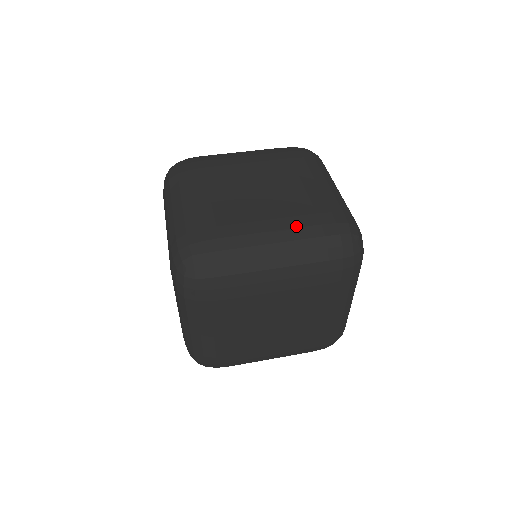
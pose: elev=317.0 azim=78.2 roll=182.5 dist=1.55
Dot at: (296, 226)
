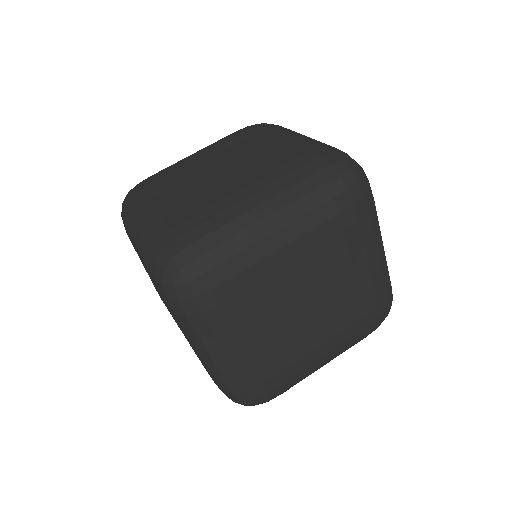
Dot at: (278, 178)
